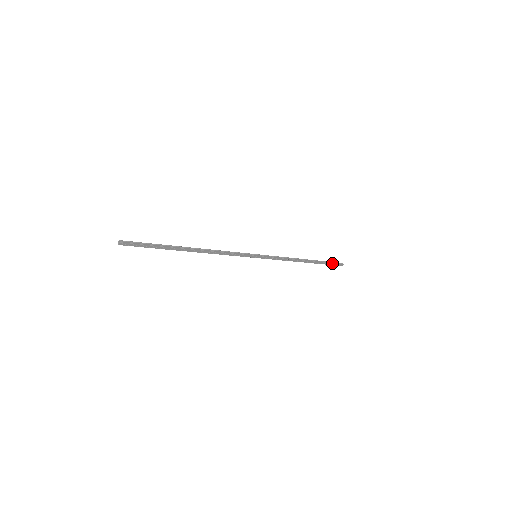
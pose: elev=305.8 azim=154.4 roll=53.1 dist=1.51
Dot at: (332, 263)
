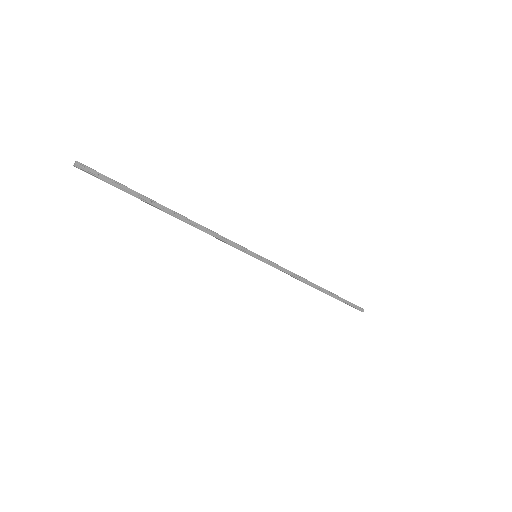
Dot at: (350, 302)
